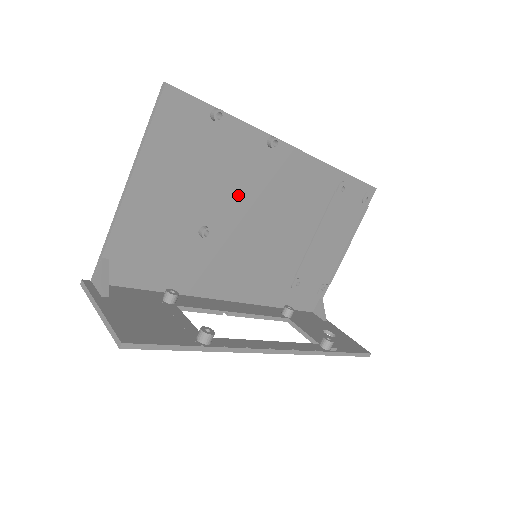
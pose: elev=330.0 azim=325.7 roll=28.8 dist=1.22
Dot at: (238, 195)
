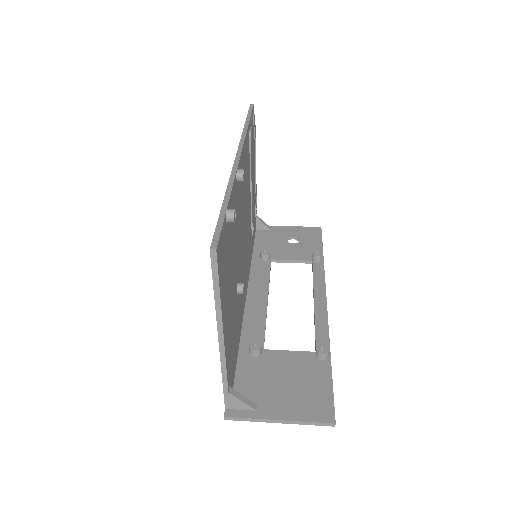
Dot at: (238, 238)
